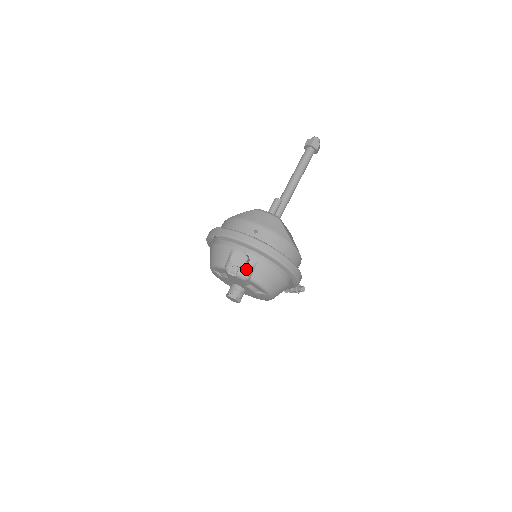
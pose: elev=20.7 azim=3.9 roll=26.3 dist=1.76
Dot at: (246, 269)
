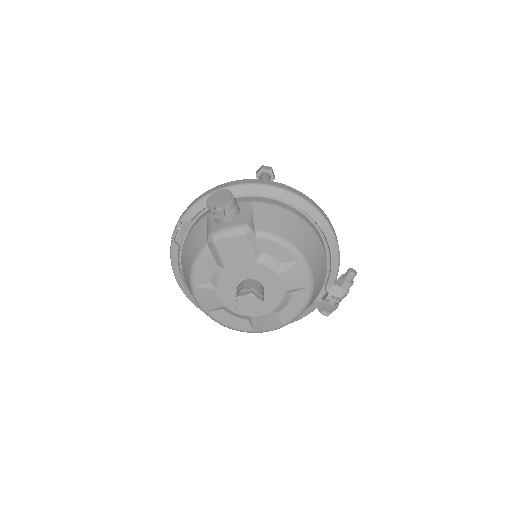
Dot at: (240, 217)
